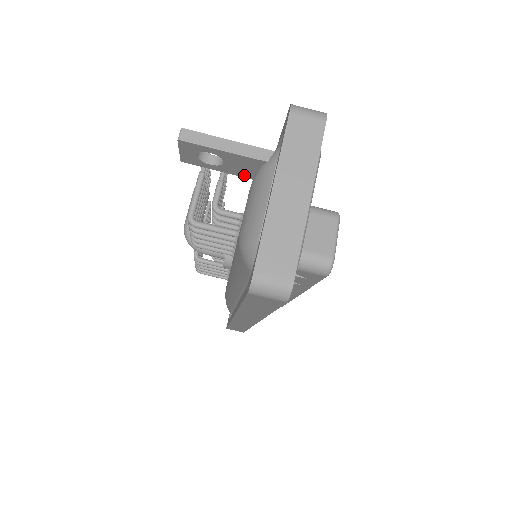
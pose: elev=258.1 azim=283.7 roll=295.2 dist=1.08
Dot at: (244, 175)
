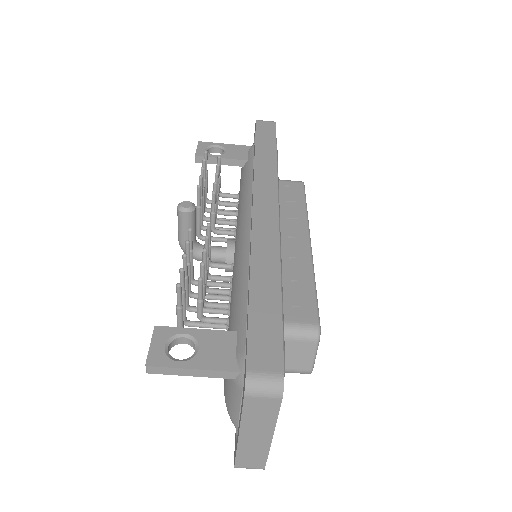
Dot at: occluded
